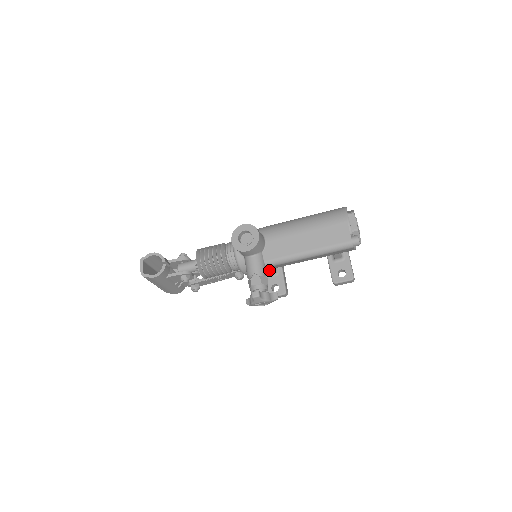
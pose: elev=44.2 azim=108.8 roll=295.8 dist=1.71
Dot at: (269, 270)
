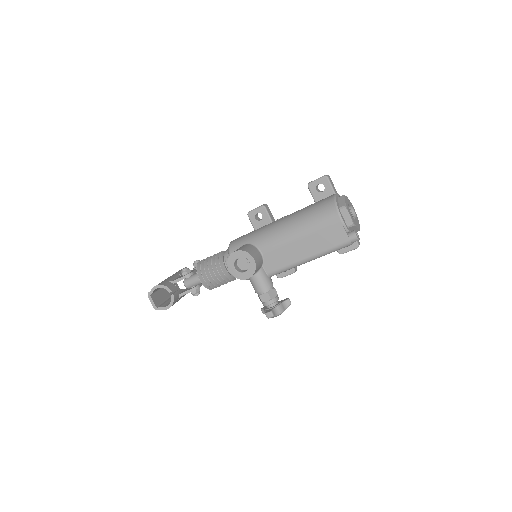
Dot at: occluded
